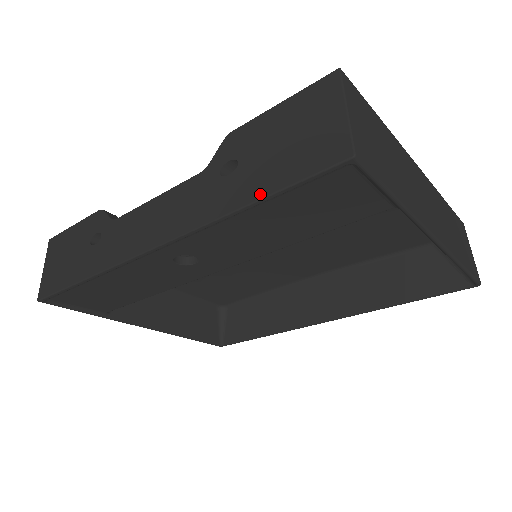
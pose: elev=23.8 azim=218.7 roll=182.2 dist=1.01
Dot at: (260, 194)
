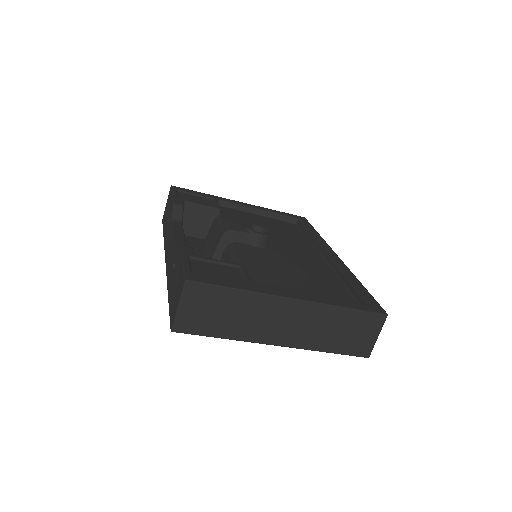
Dot at: (169, 299)
